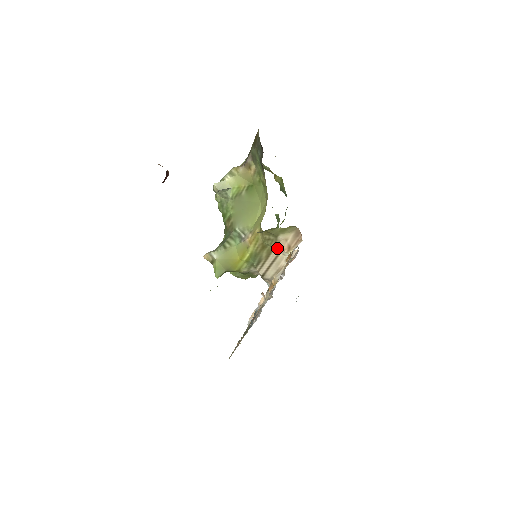
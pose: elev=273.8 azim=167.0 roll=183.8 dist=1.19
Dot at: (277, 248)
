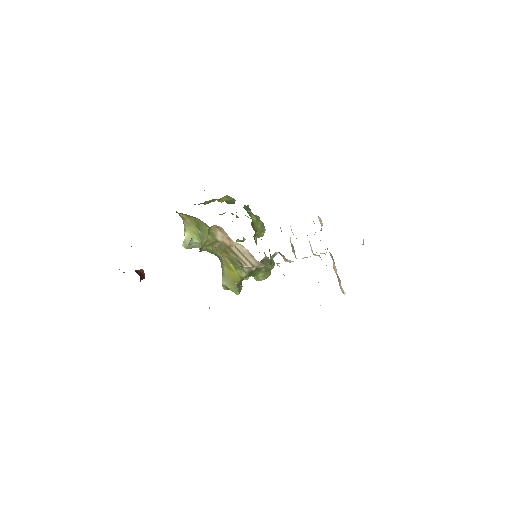
Dot at: (229, 246)
